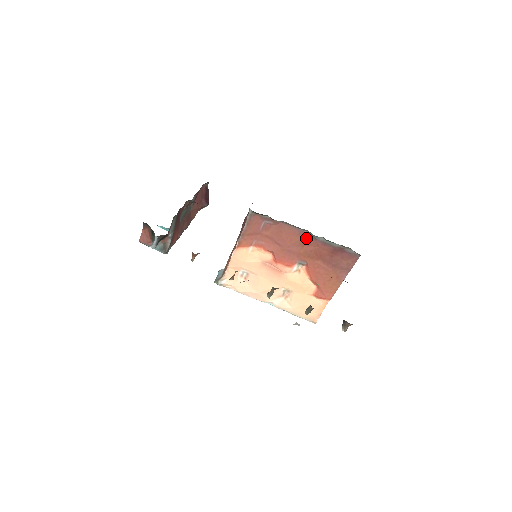
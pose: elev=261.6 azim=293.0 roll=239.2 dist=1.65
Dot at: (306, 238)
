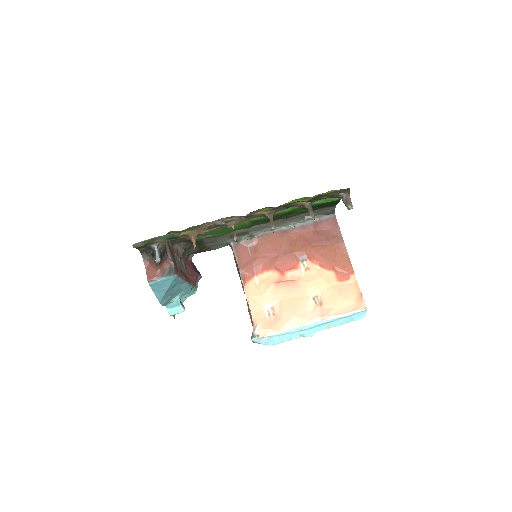
Dot at: (287, 234)
